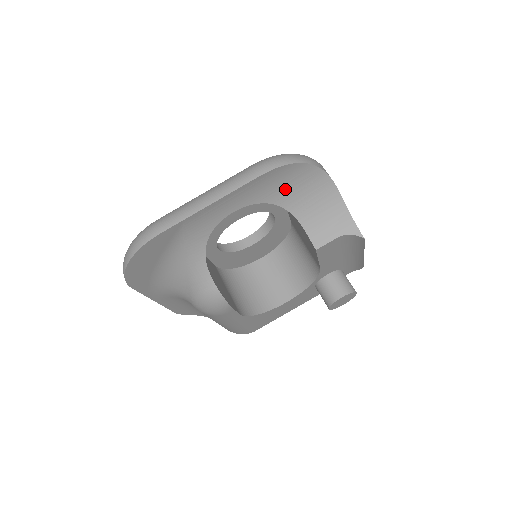
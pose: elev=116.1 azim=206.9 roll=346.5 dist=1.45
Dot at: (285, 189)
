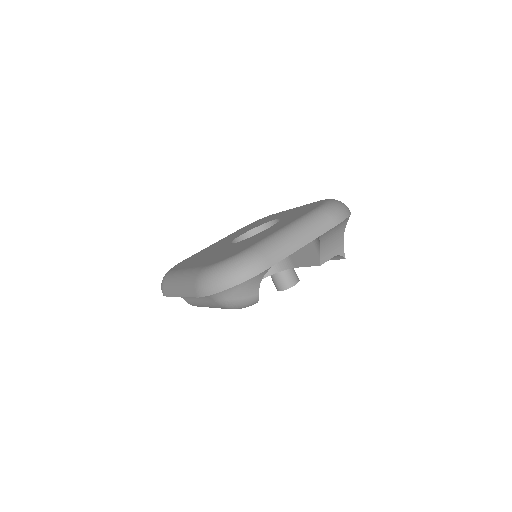
Dot at: occluded
